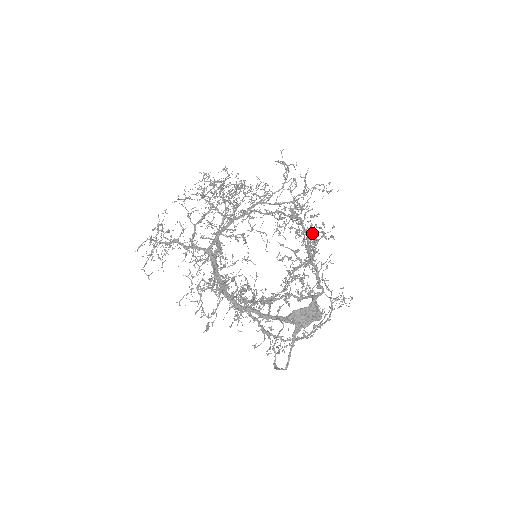
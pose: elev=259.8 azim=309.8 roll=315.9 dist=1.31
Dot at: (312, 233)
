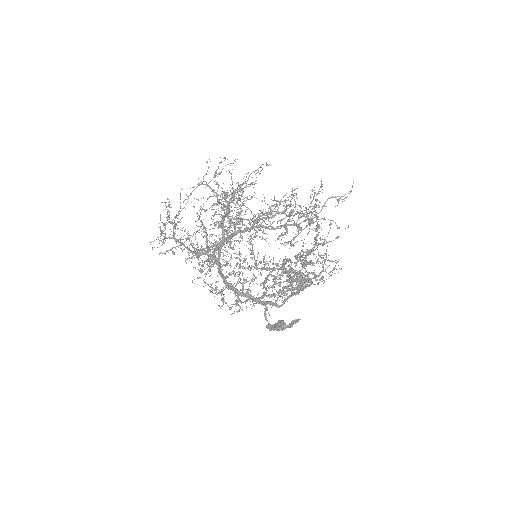
Dot at: (317, 231)
